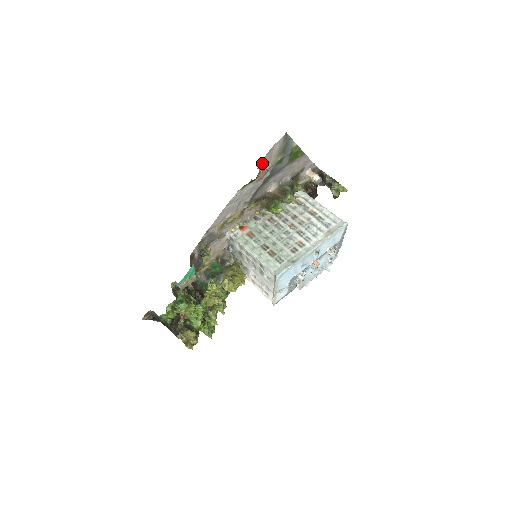
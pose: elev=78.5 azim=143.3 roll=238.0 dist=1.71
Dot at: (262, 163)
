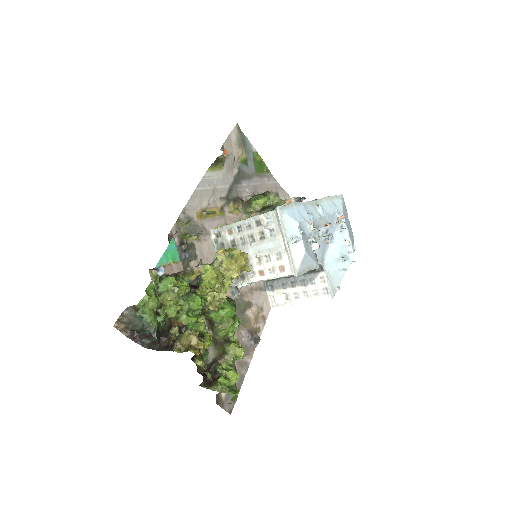
Dot at: occluded
